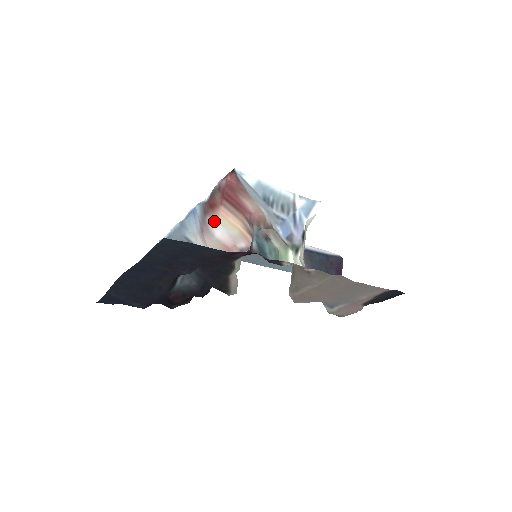
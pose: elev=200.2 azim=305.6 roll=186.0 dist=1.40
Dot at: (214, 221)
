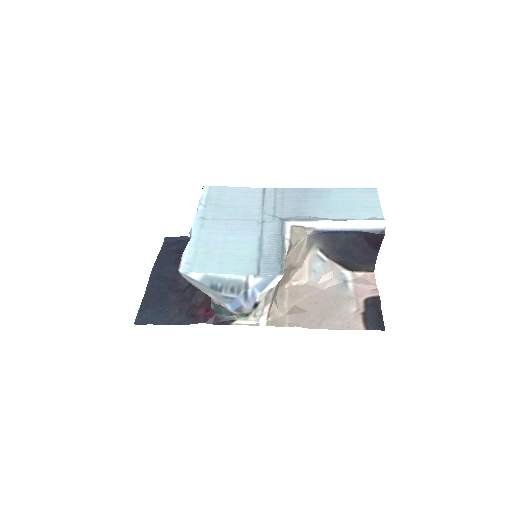
Dot at: occluded
